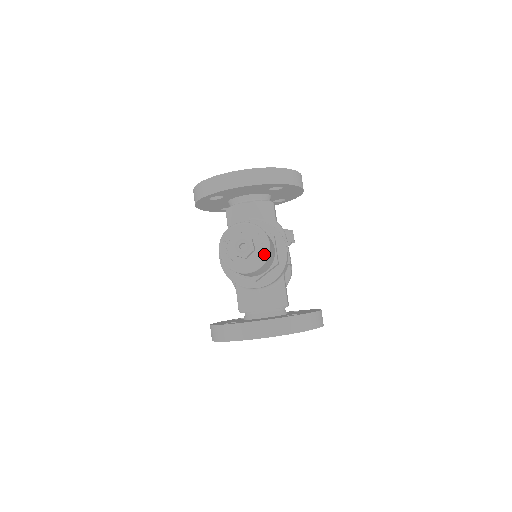
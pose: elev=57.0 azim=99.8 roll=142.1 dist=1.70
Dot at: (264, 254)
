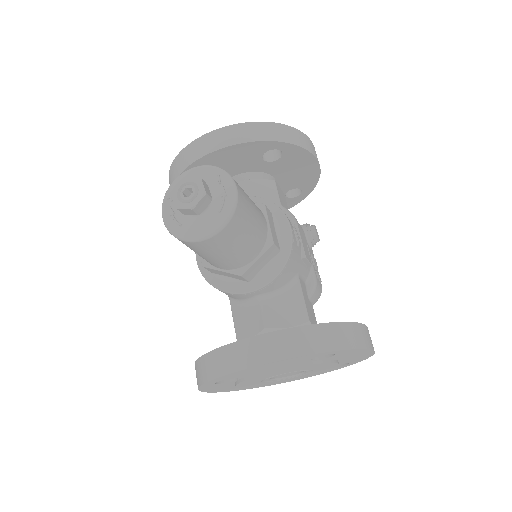
Dot at: (228, 205)
